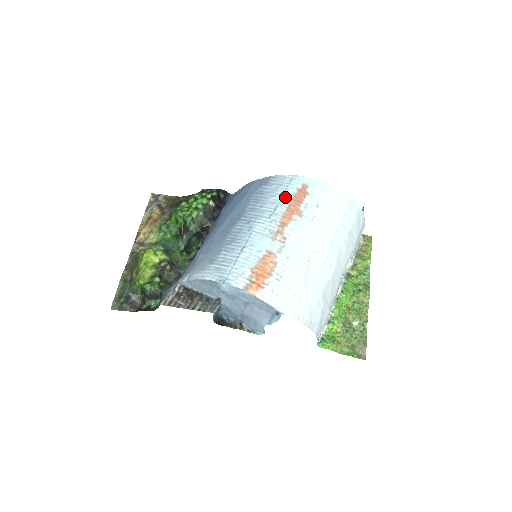
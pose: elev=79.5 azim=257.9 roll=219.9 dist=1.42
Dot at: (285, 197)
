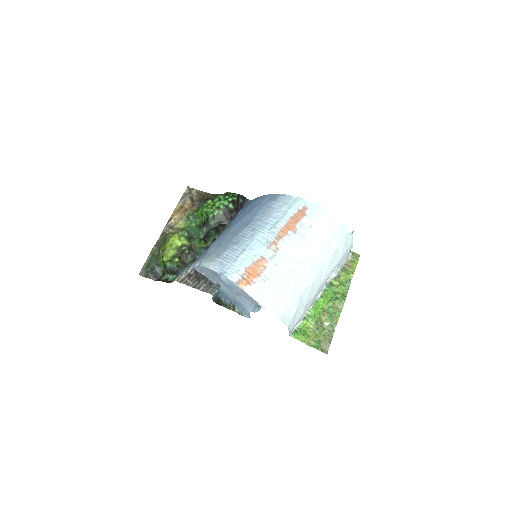
Dot at: (286, 215)
